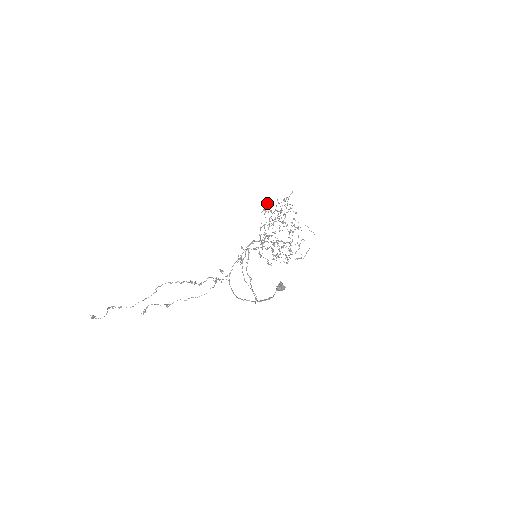
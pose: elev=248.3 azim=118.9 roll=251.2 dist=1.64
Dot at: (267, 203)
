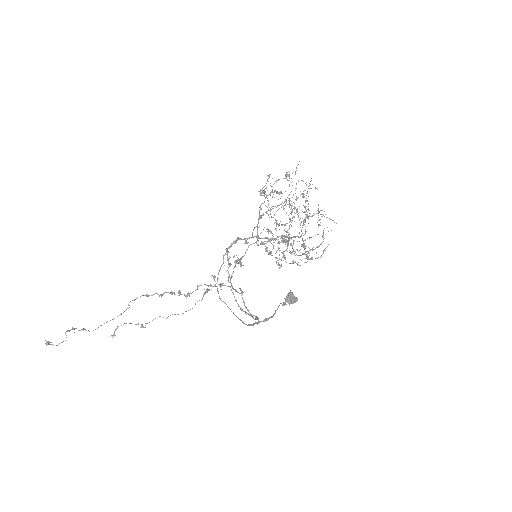
Dot at: occluded
